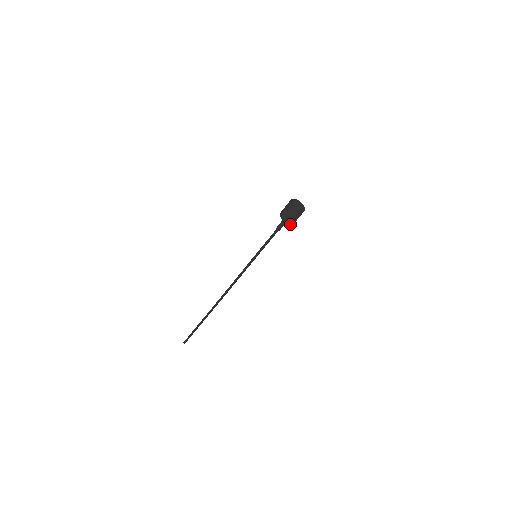
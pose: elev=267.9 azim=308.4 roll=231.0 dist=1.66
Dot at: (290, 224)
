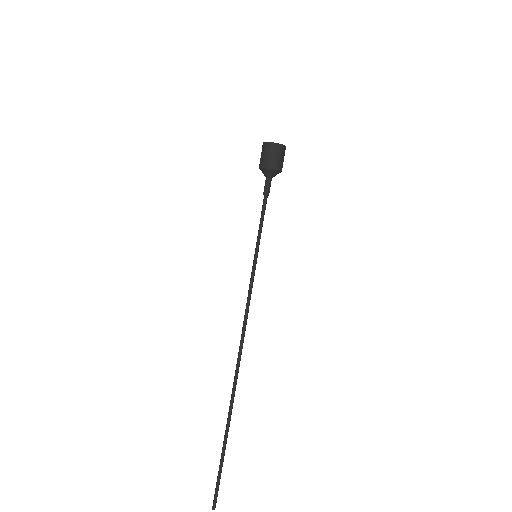
Dot at: (278, 170)
